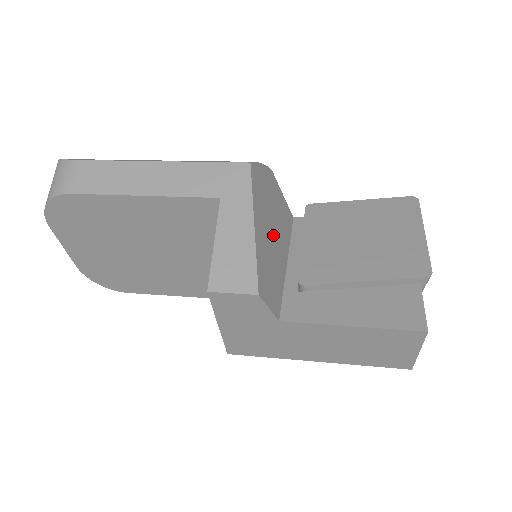
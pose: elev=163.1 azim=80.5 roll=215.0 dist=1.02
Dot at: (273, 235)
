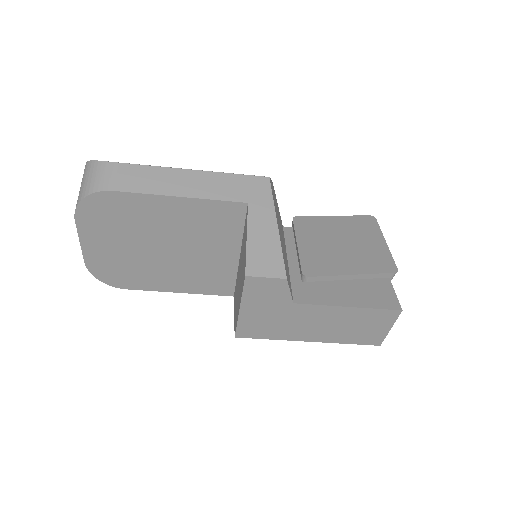
Dot at: occluded
